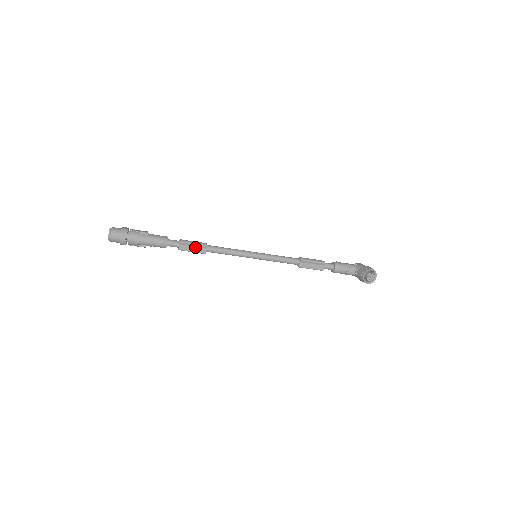
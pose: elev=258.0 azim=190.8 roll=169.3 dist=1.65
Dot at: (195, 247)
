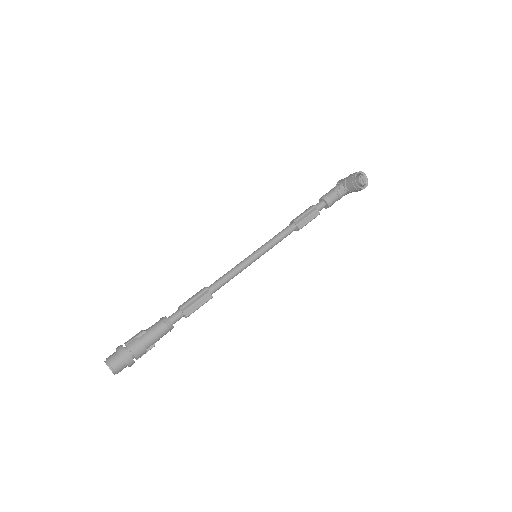
Dot at: (198, 300)
